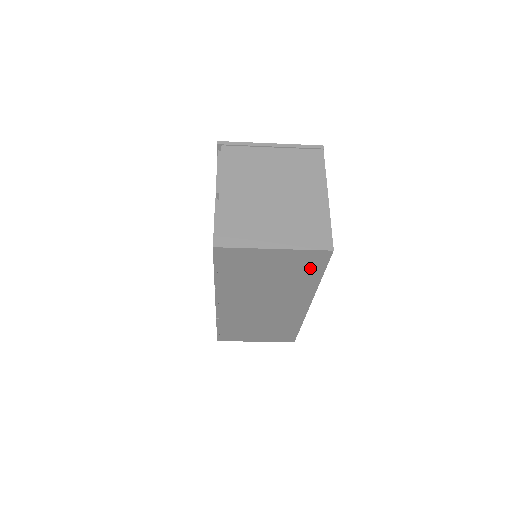
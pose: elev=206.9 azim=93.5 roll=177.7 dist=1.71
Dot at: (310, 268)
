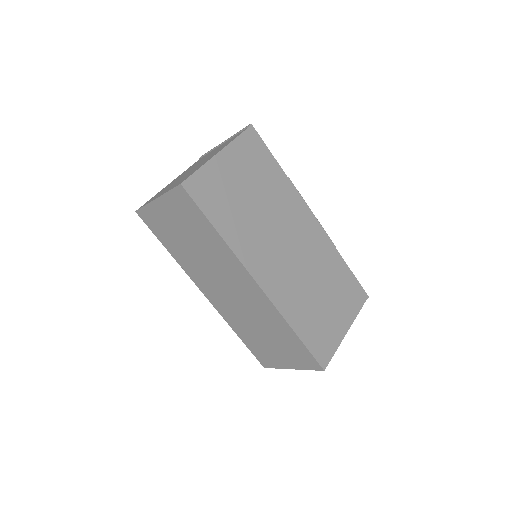
Dot at: (195, 217)
